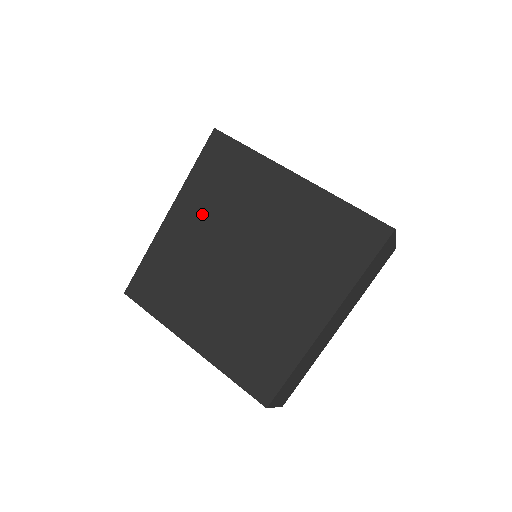
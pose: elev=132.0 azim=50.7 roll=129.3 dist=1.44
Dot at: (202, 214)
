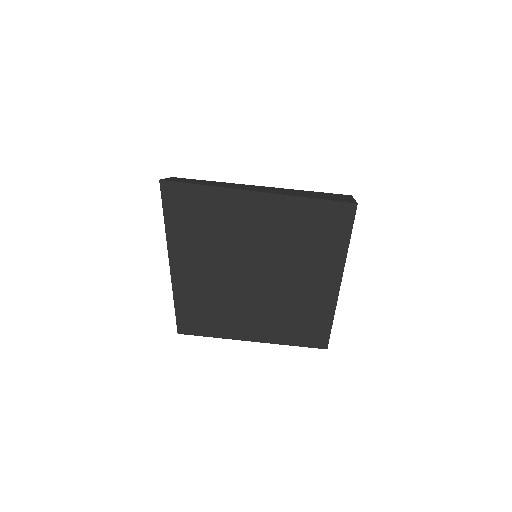
Dot at: (200, 254)
